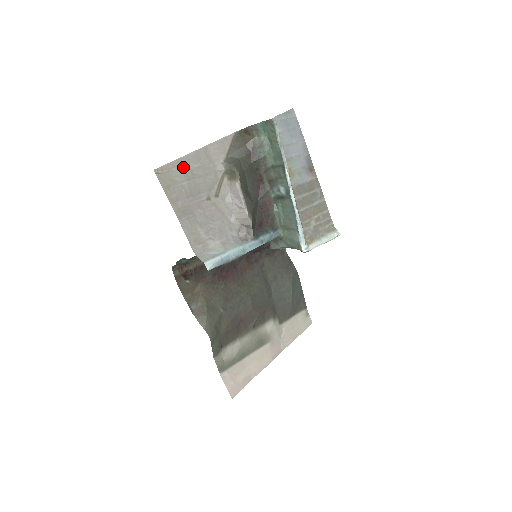
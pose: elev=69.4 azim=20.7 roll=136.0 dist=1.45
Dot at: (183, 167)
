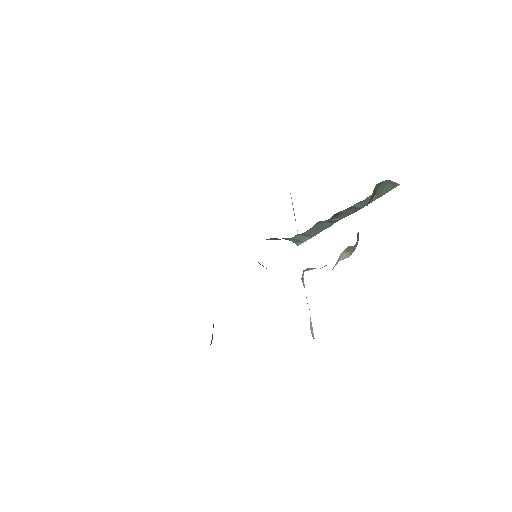
Dot at: occluded
